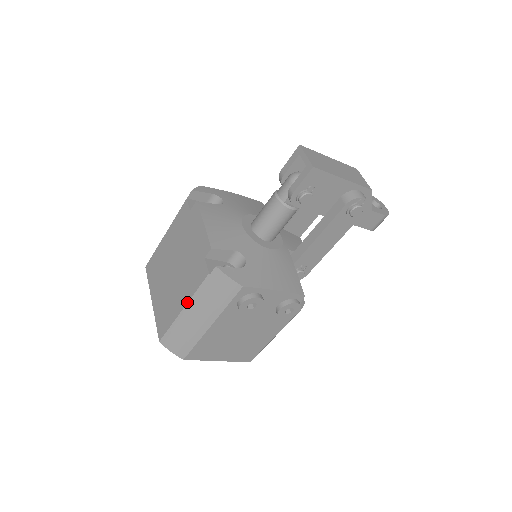
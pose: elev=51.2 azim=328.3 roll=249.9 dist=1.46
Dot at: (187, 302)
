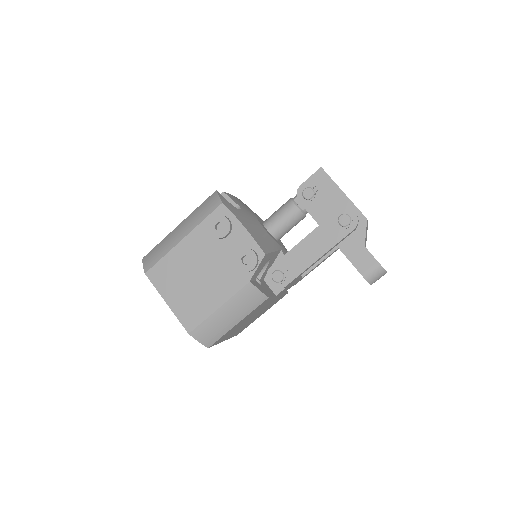
Dot at: (182, 221)
